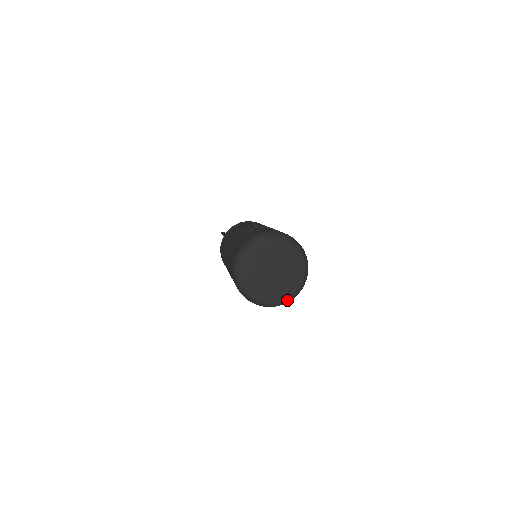
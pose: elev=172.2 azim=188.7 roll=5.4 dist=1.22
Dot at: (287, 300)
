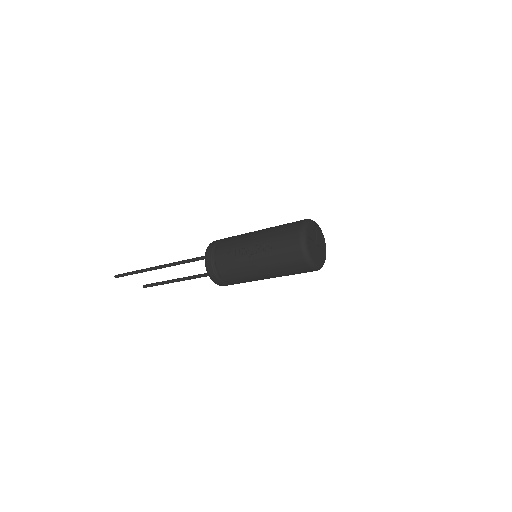
Dot at: (313, 263)
